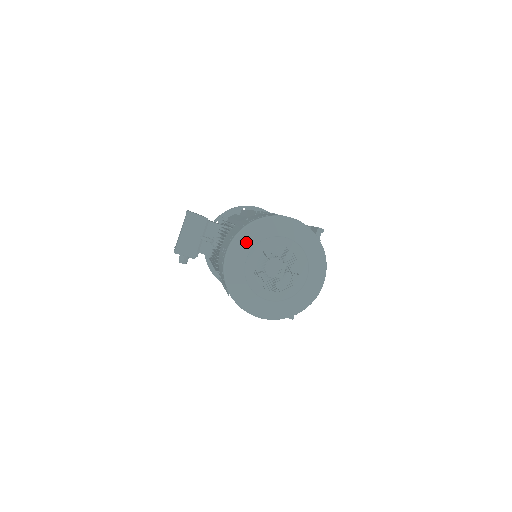
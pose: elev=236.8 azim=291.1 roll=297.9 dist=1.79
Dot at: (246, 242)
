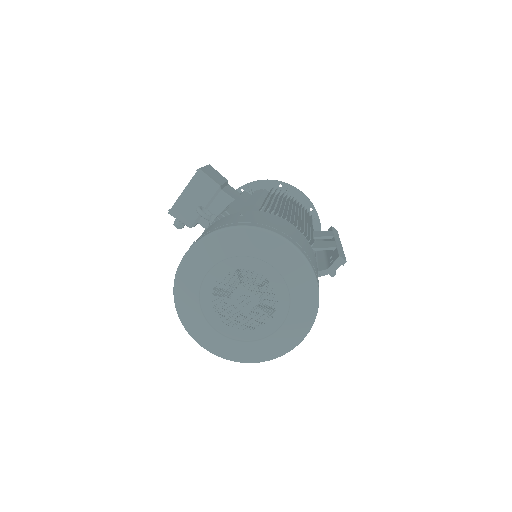
Dot at: (214, 250)
